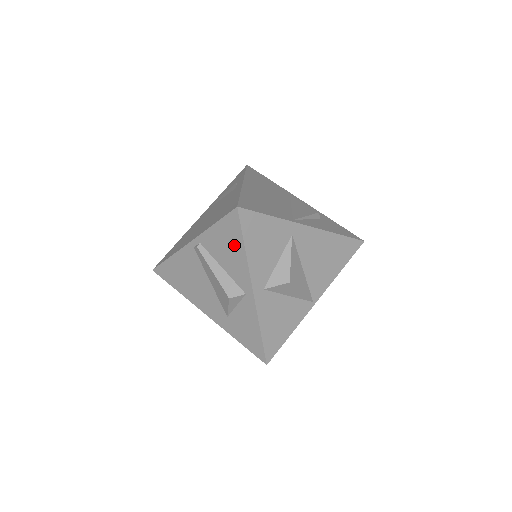
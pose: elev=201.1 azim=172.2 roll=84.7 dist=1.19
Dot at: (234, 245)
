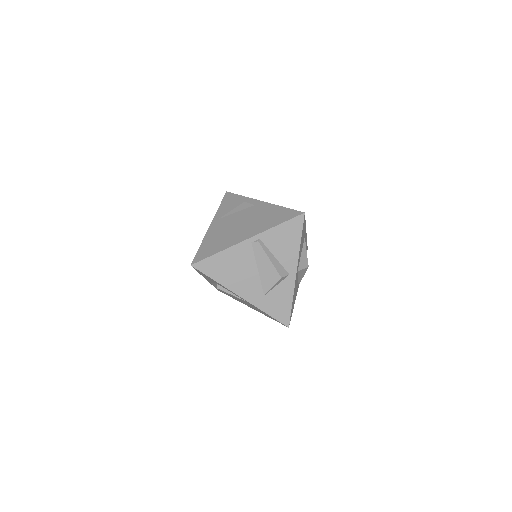
Dot at: (292, 239)
